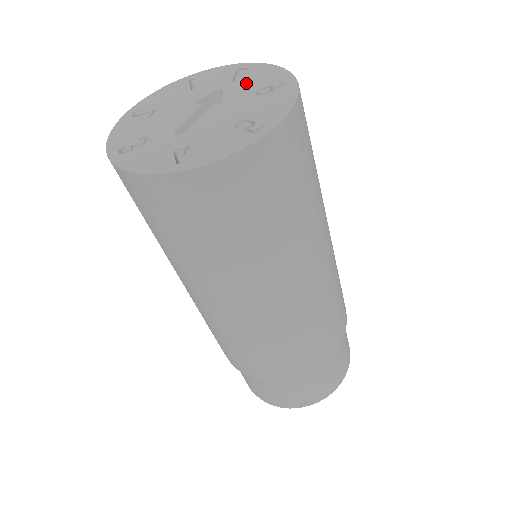
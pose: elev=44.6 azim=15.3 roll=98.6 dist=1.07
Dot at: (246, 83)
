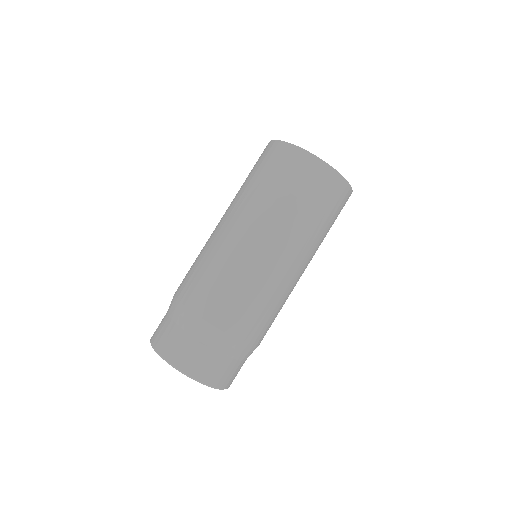
Dot at: occluded
